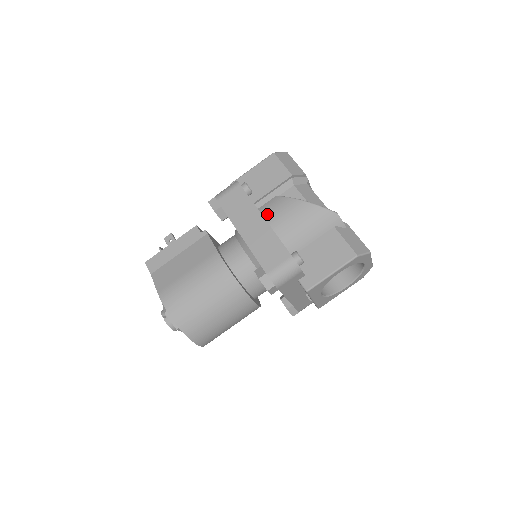
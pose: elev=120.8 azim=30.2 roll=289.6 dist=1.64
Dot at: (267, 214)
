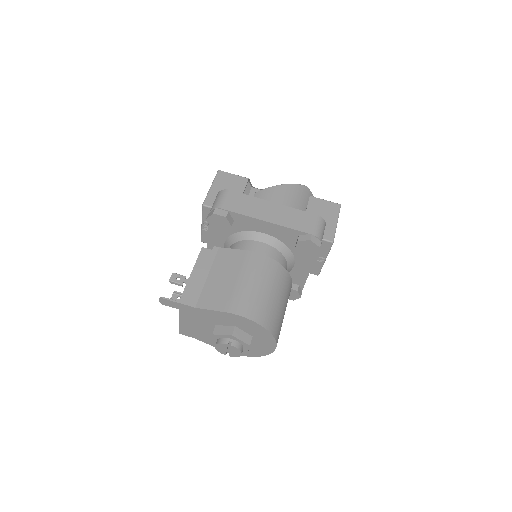
Dot at: occluded
